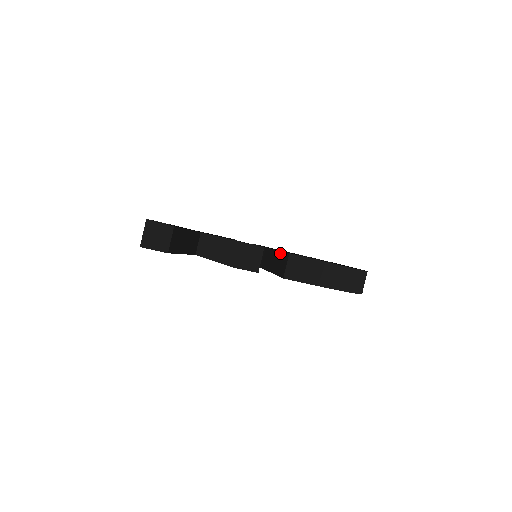
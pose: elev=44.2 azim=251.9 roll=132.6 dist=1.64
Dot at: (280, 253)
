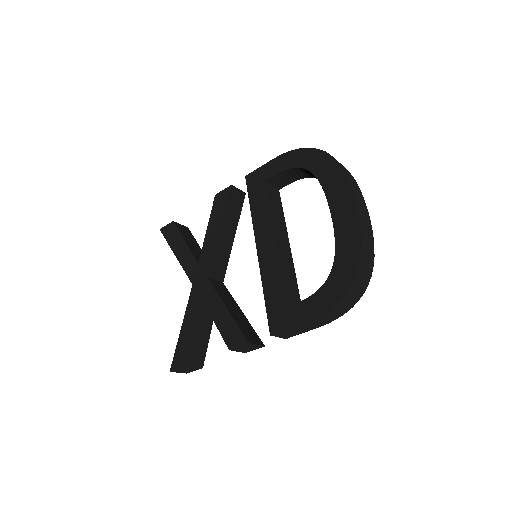
Dot at: (266, 305)
